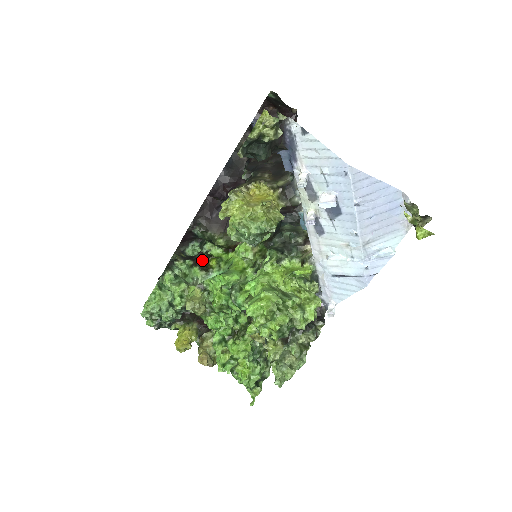
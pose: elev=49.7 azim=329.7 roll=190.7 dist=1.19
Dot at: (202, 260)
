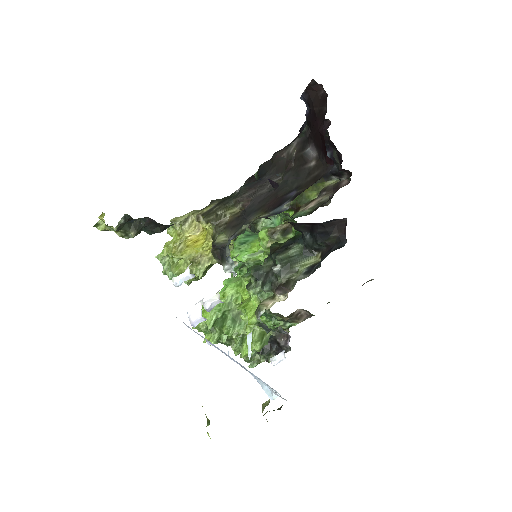
Dot at: occluded
